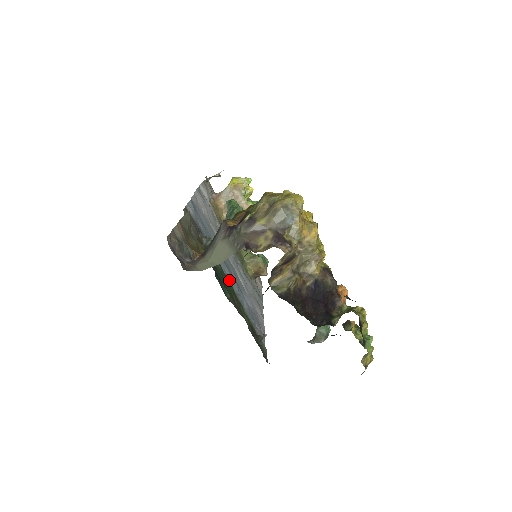
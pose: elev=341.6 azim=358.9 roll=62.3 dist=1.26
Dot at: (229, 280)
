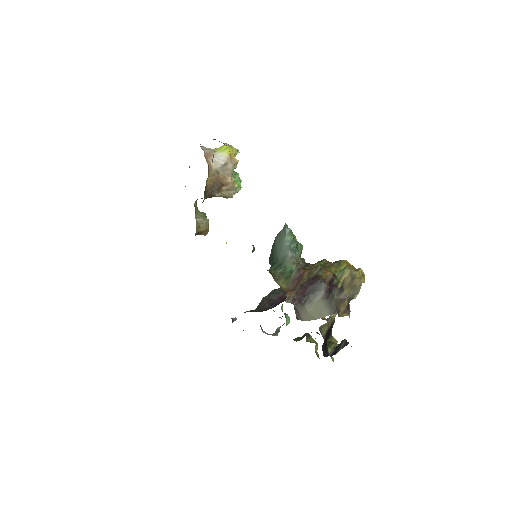
Dot at: occluded
